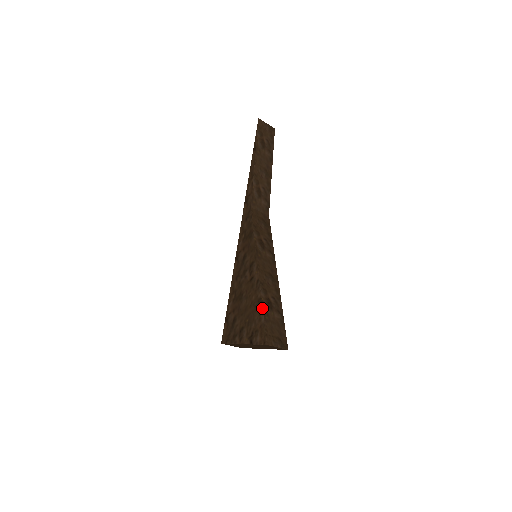
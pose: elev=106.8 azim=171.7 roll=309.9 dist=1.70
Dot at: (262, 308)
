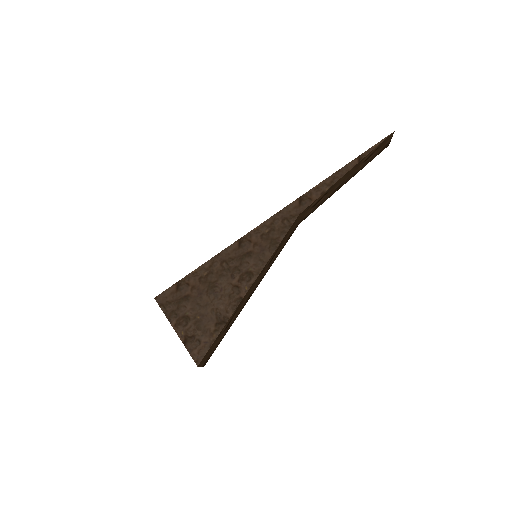
Dot at: (222, 329)
